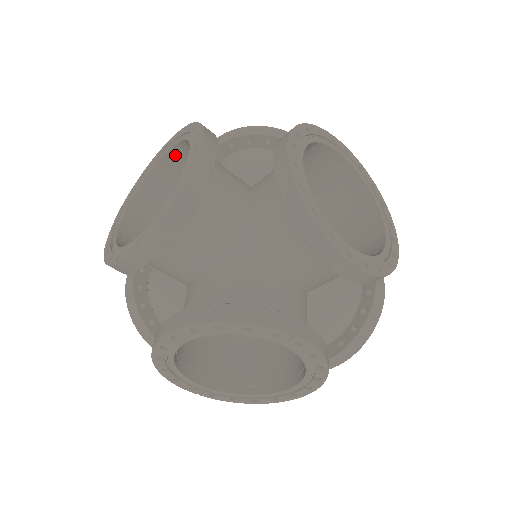
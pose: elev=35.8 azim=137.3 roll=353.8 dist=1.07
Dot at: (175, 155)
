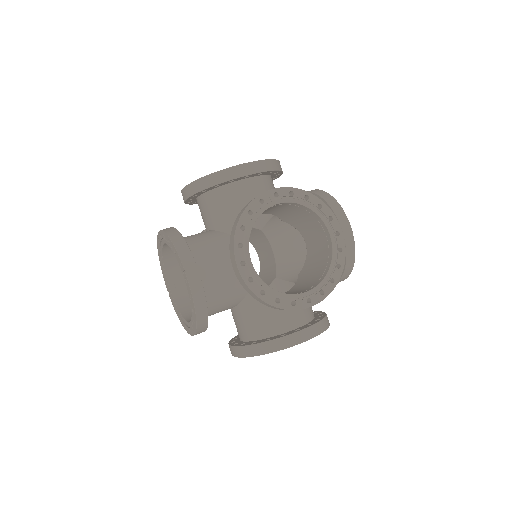
Dot at: (172, 279)
